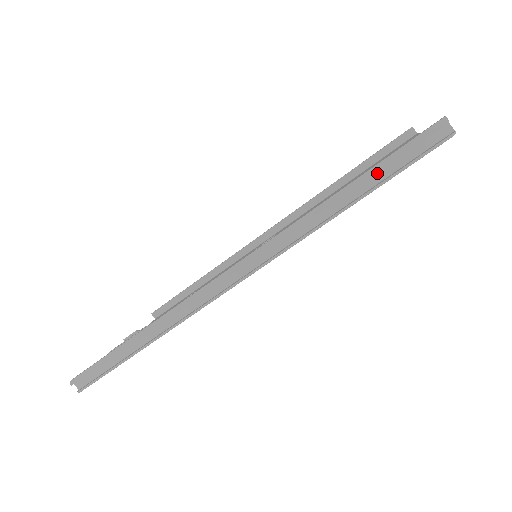
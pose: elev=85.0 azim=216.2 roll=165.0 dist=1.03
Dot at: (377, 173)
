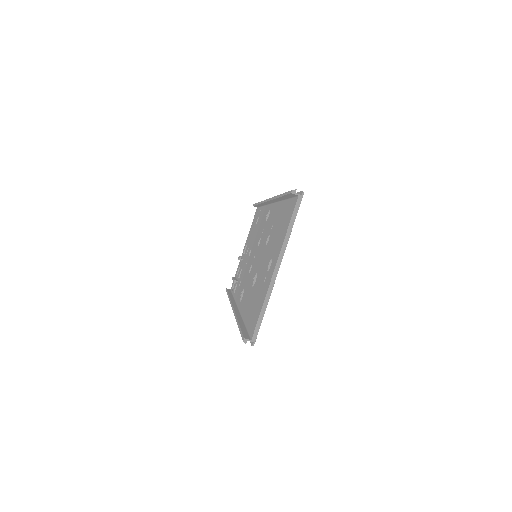
Dot at: occluded
